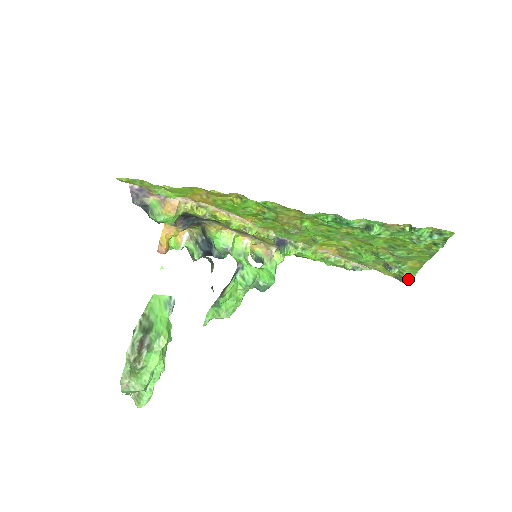
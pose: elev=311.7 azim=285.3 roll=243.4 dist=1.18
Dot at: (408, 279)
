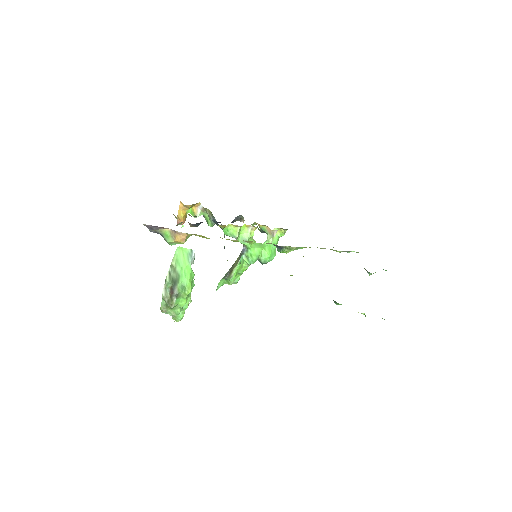
Dot at: occluded
